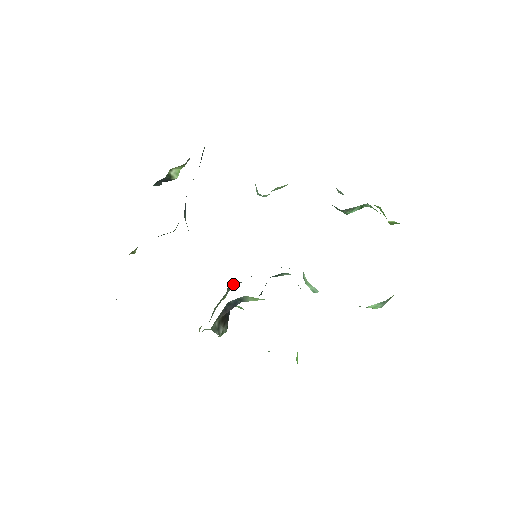
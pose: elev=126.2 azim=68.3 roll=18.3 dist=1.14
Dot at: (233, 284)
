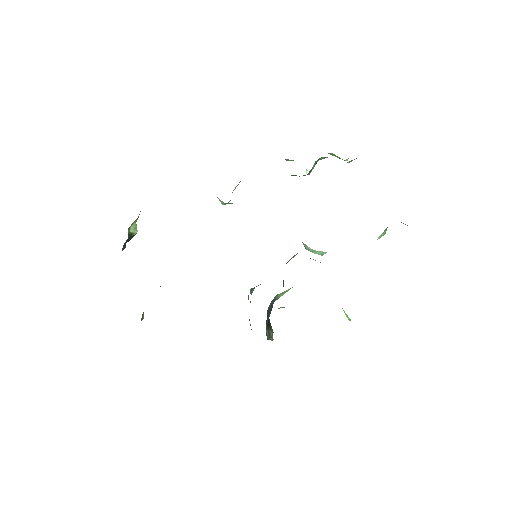
Dot at: (252, 291)
